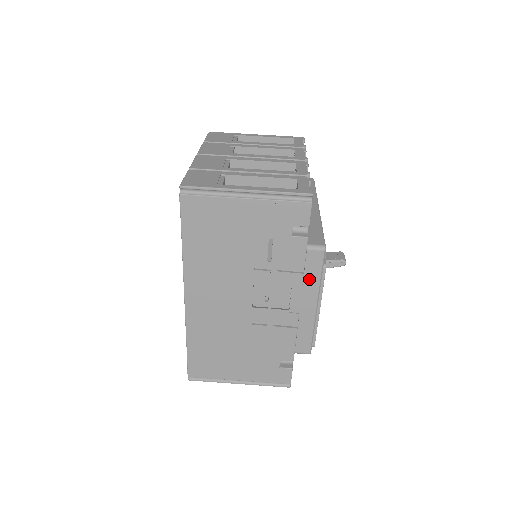
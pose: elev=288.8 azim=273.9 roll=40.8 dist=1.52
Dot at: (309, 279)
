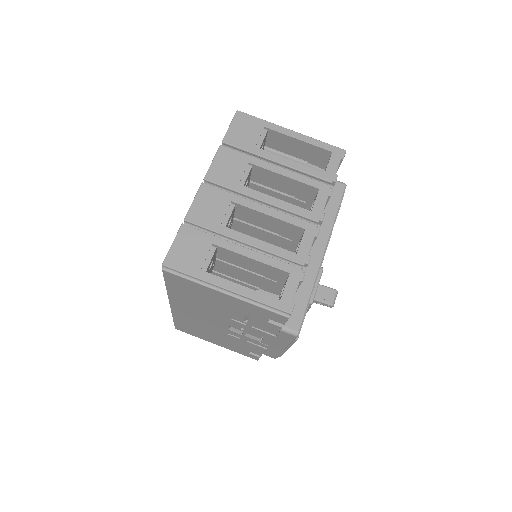
Dot at: (280, 340)
